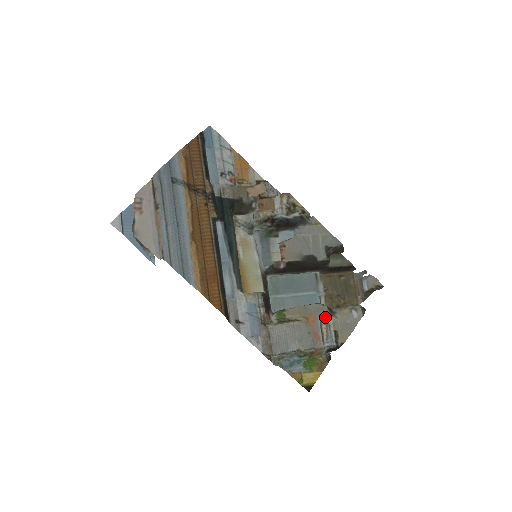
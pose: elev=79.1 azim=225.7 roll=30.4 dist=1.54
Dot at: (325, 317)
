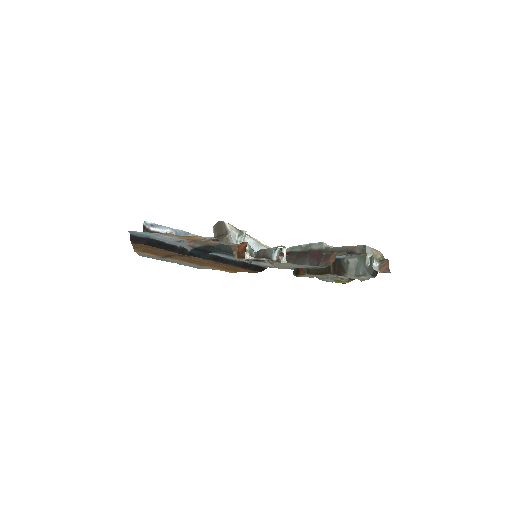
Dot at: occluded
